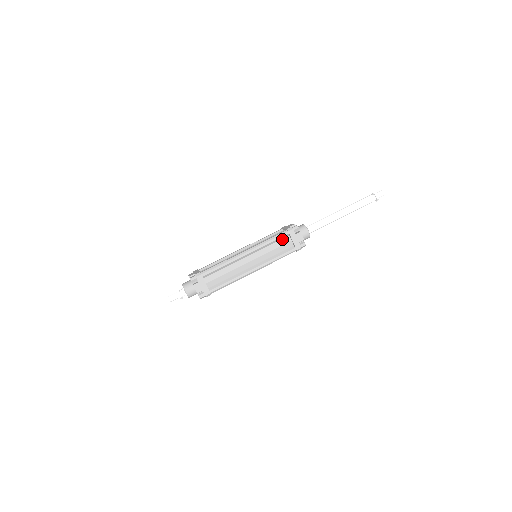
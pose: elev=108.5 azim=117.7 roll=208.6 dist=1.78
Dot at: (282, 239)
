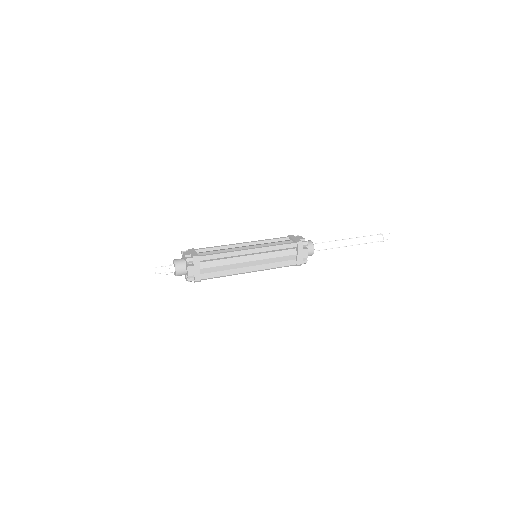
Dot at: (288, 249)
